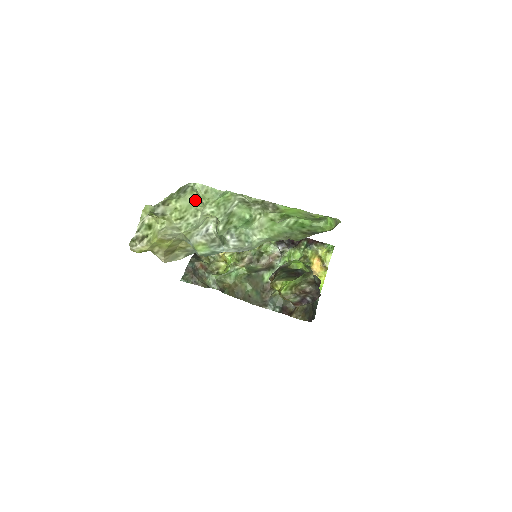
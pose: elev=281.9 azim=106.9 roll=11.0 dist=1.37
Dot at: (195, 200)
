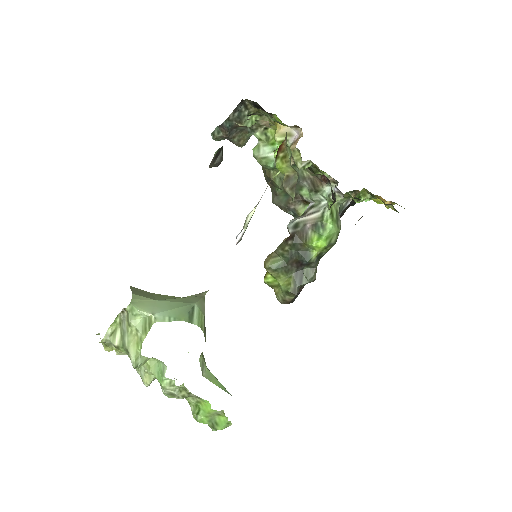
Dot at: occluded
